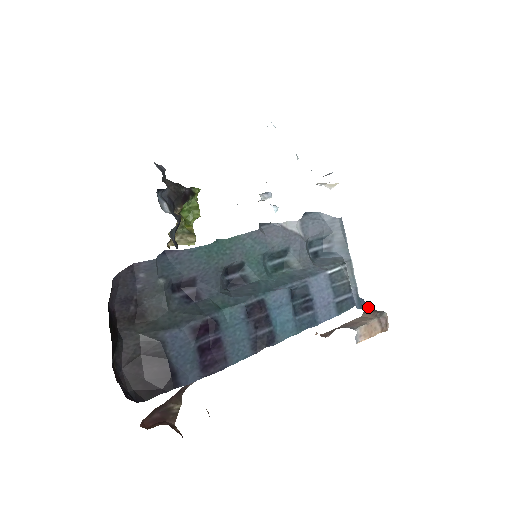
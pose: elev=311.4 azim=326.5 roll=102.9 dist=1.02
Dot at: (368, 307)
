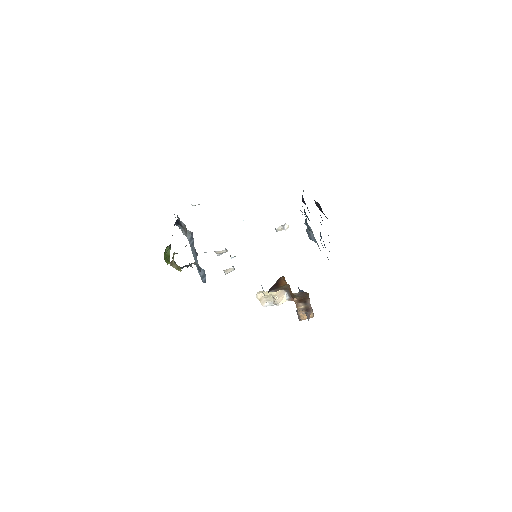
Dot at: occluded
